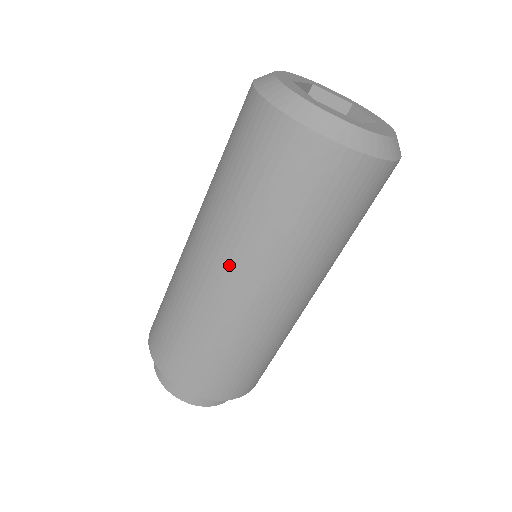
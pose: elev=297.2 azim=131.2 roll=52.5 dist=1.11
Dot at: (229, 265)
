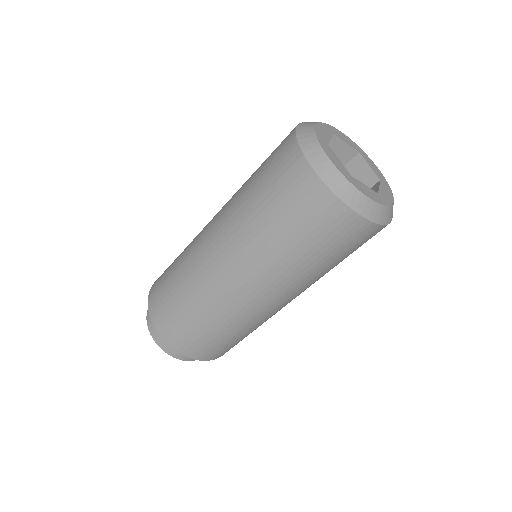
Dot at: (218, 230)
